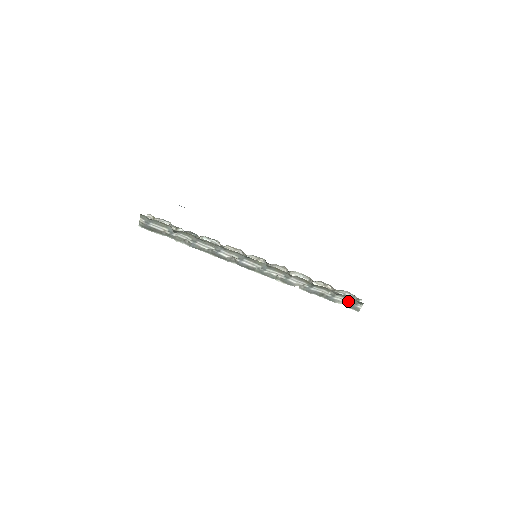
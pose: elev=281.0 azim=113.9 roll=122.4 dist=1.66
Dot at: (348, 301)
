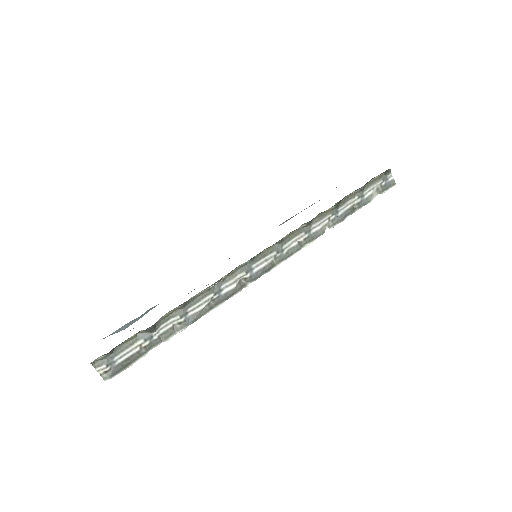
Dot at: (377, 185)
